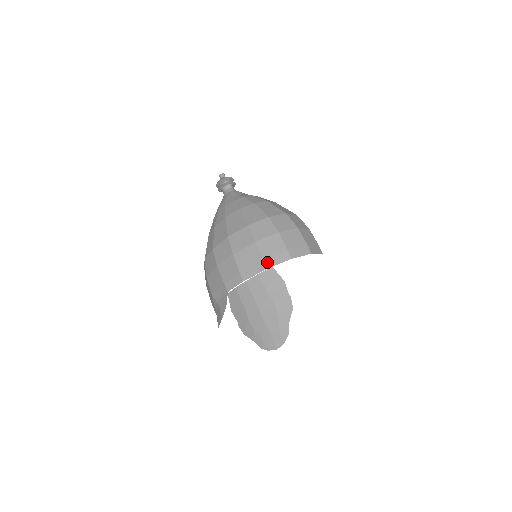
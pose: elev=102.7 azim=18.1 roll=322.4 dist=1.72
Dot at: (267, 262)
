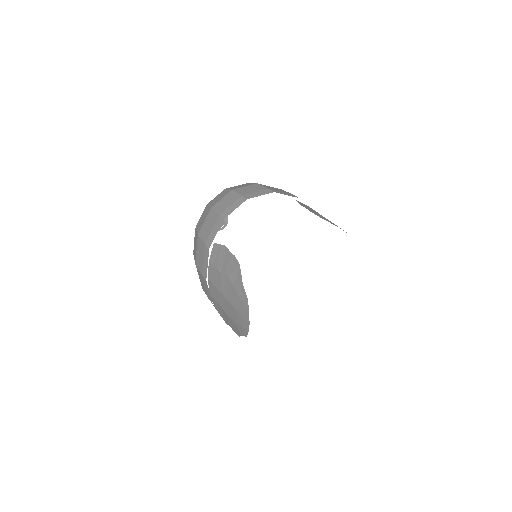
Dot at: (208, 243)
